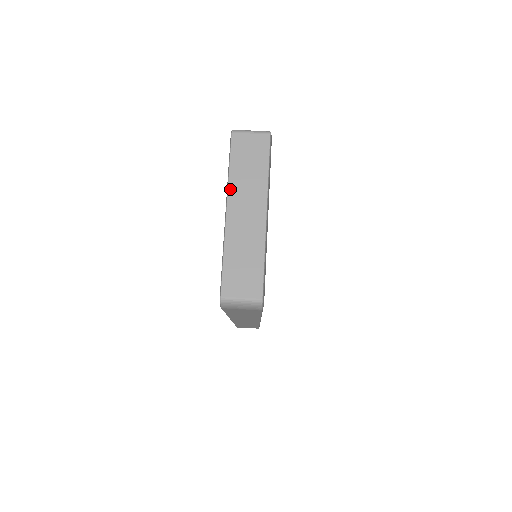
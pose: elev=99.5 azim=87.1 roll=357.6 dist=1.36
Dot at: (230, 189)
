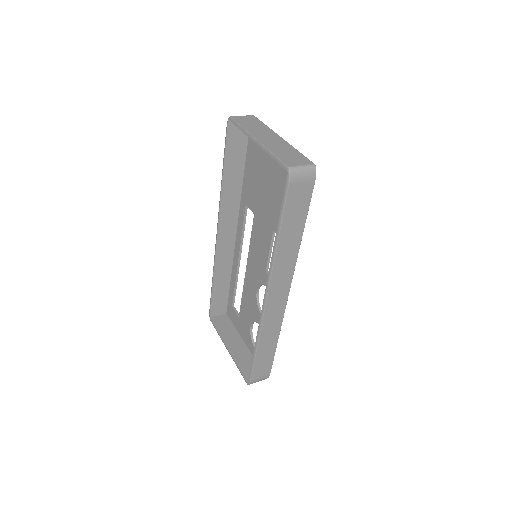
Dot at: (250, 132)
